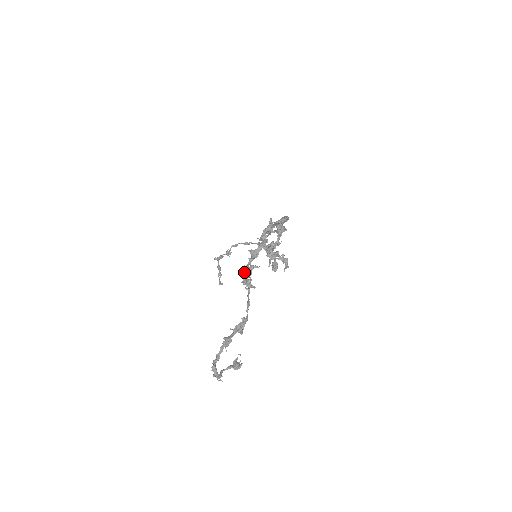
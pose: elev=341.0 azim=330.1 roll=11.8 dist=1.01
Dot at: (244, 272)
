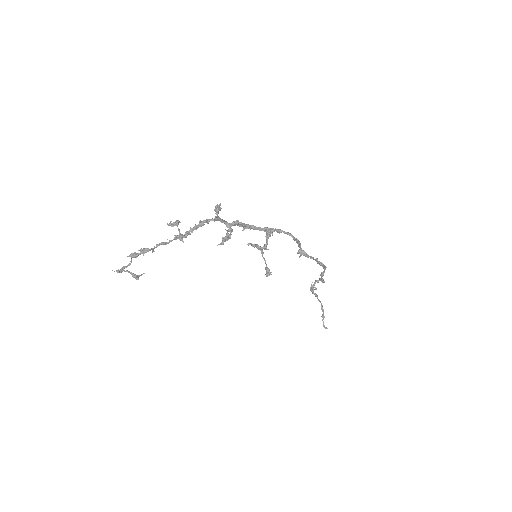
Dot at: (187, 231)
